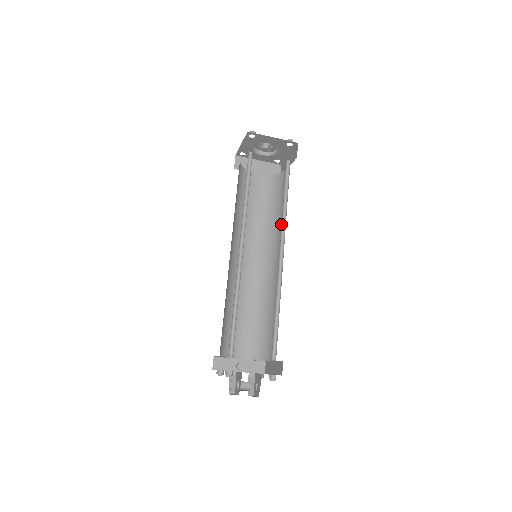
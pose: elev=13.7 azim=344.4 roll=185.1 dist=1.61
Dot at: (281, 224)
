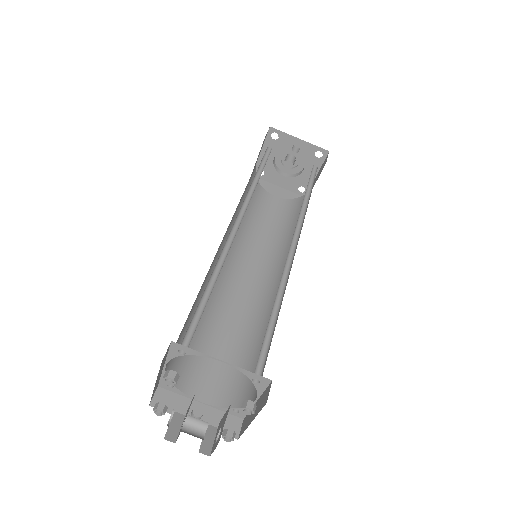
Dot at: occluded
